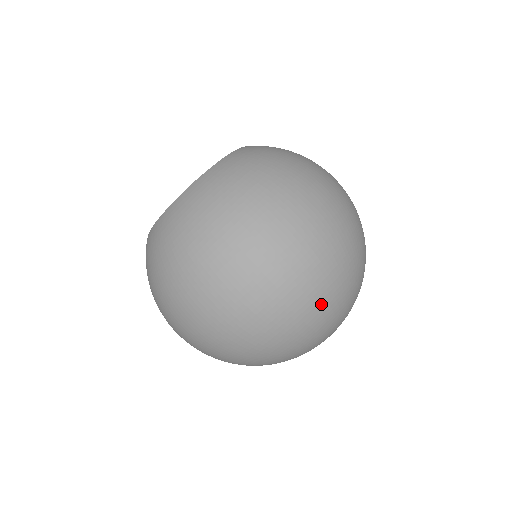
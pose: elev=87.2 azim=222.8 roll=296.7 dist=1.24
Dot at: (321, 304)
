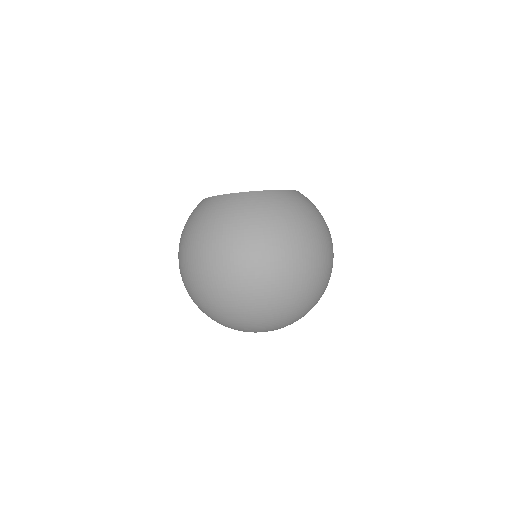
Dot at: (292, 306)
